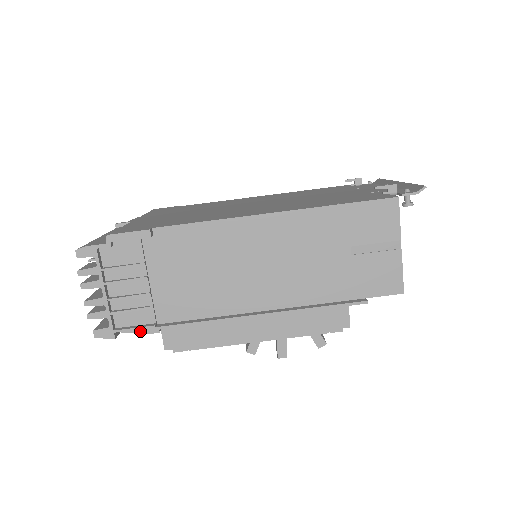
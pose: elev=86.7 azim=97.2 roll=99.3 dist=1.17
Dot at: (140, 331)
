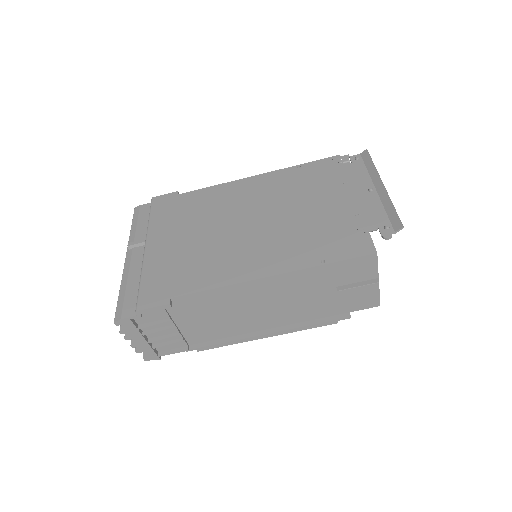
Dot at: occluded
